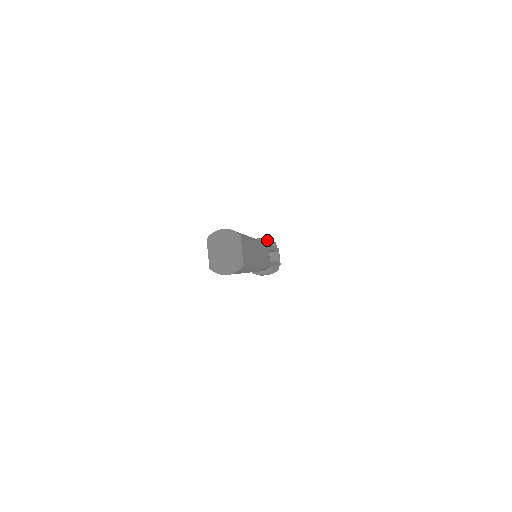
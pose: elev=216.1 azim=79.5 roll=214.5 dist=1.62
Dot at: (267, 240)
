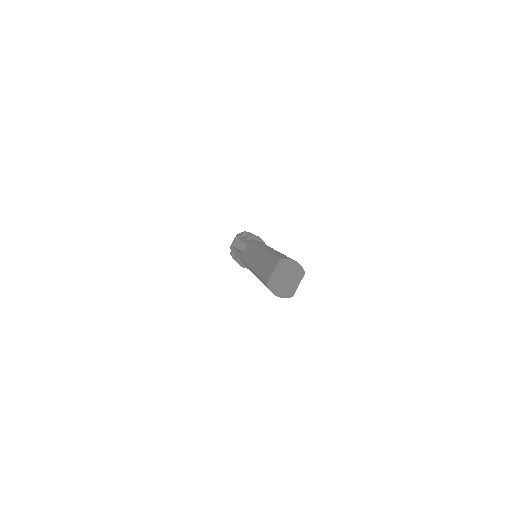
Dot at: (264, 243)
